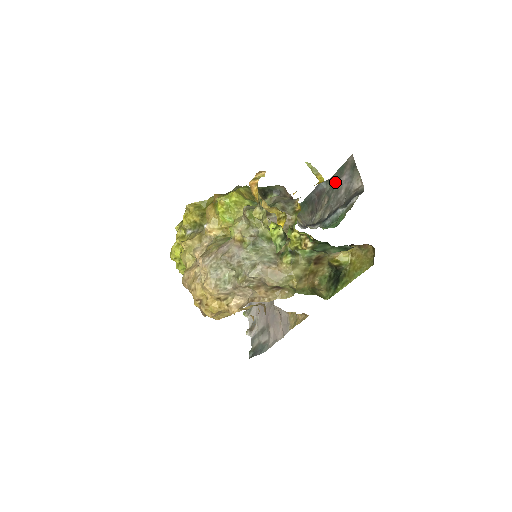
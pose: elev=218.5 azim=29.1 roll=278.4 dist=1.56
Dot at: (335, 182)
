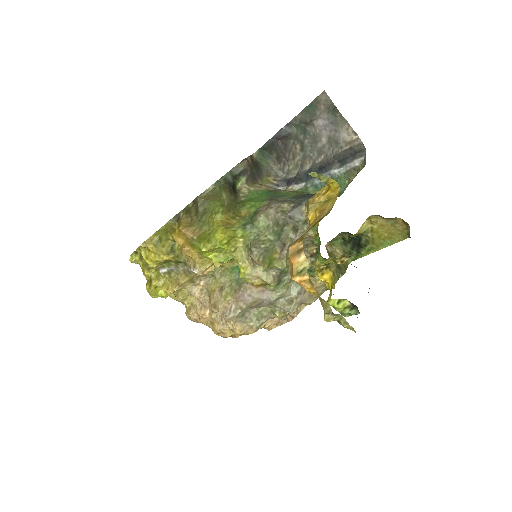
Dot at: (305, 126)
